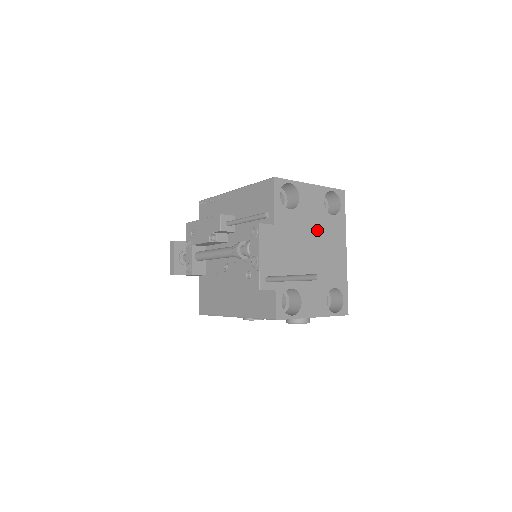
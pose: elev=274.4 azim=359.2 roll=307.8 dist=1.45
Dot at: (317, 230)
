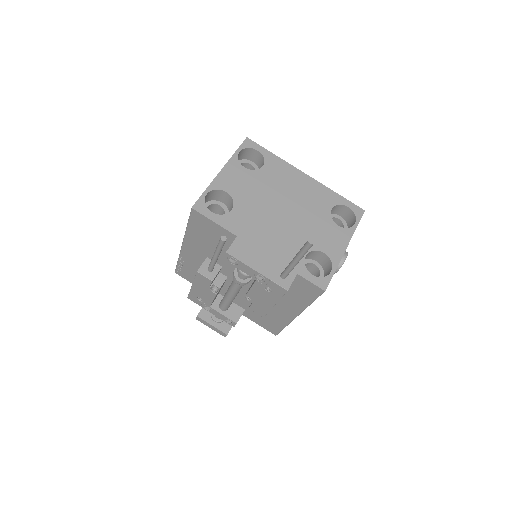
Dot at: (267, 193)
